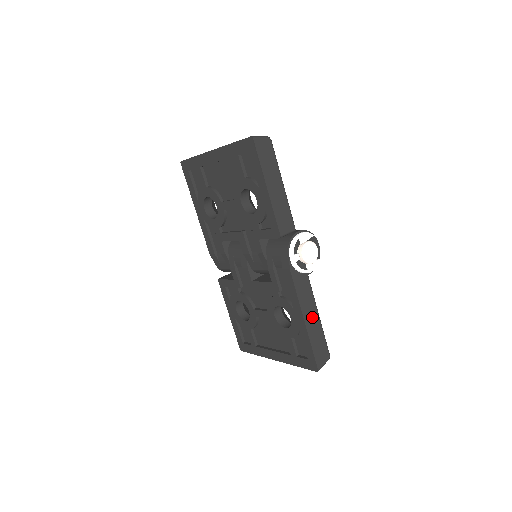
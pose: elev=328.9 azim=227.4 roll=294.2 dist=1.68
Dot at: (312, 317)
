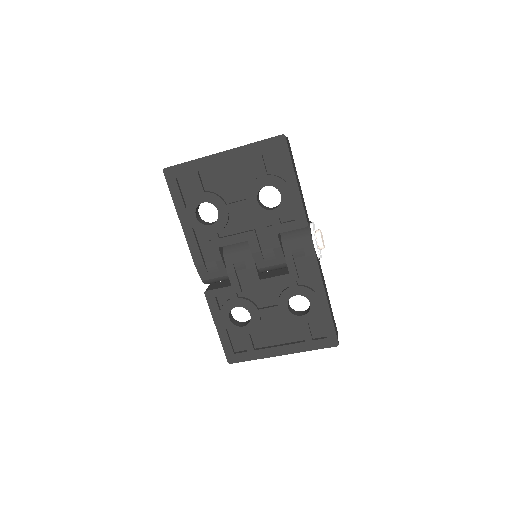
Dot at: (328, 297)
